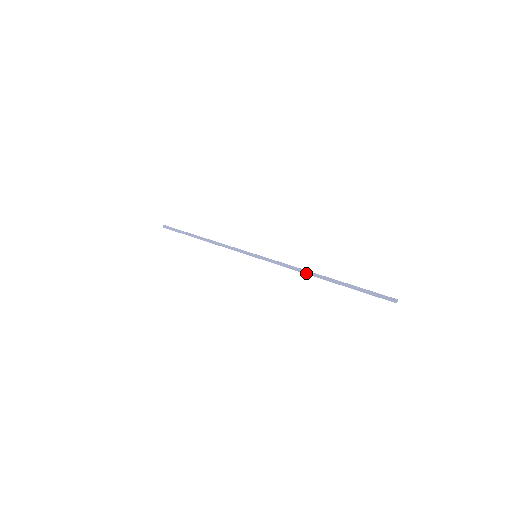
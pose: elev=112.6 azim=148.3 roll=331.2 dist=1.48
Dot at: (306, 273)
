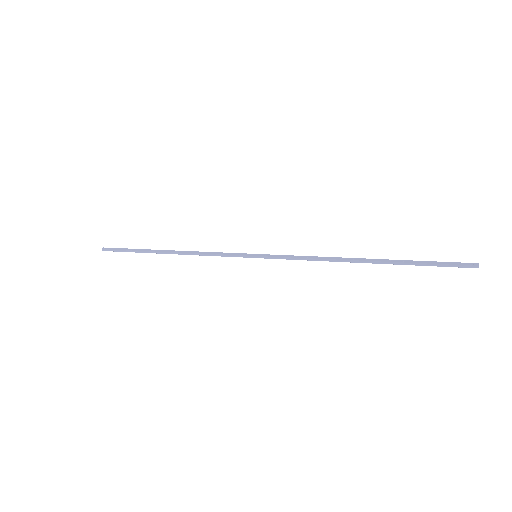
Dot at: (337, 260)
